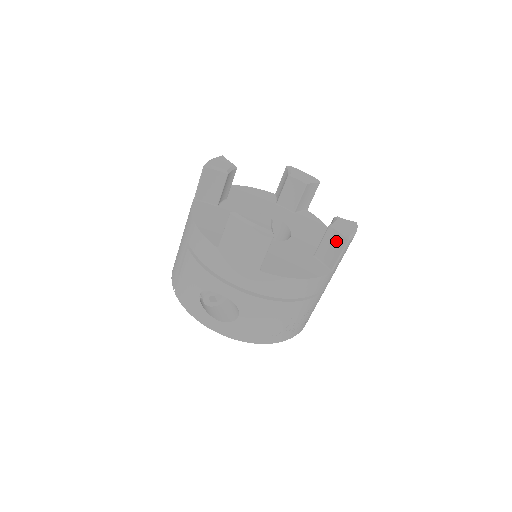
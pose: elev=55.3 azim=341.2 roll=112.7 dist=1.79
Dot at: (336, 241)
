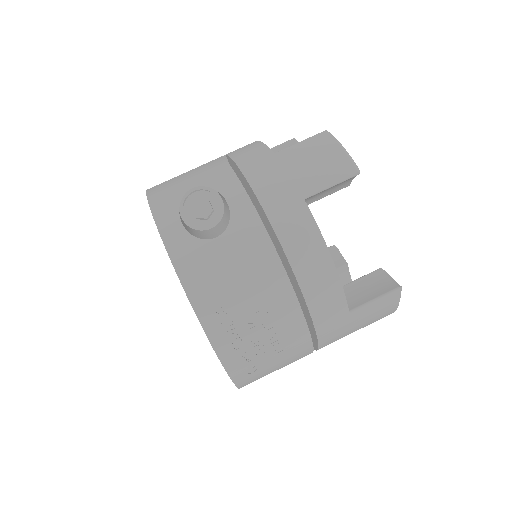
Dot at: (379, 285)
